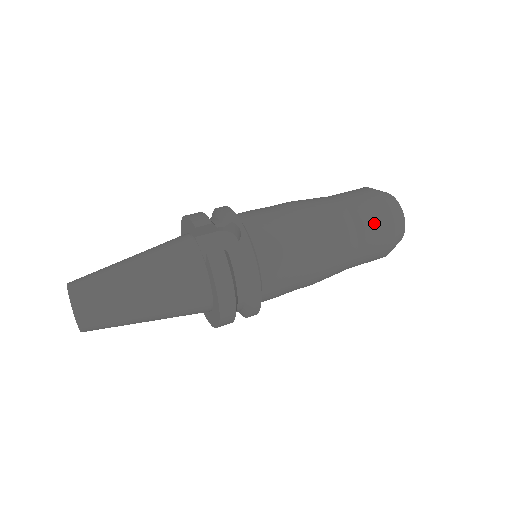
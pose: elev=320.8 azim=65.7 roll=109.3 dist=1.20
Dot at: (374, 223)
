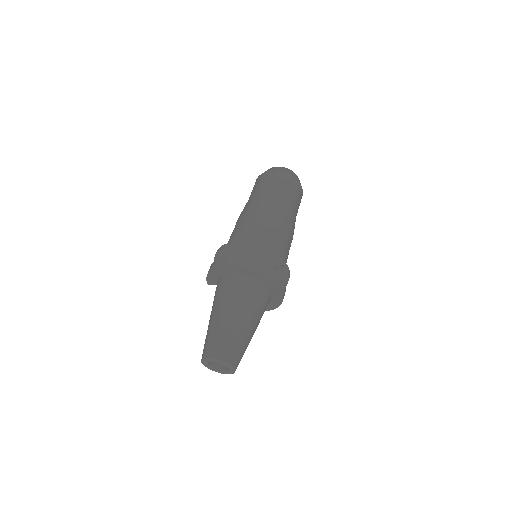
Dot at: occluded
